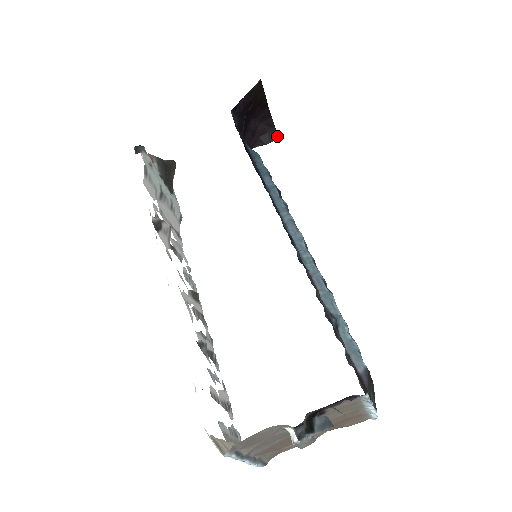
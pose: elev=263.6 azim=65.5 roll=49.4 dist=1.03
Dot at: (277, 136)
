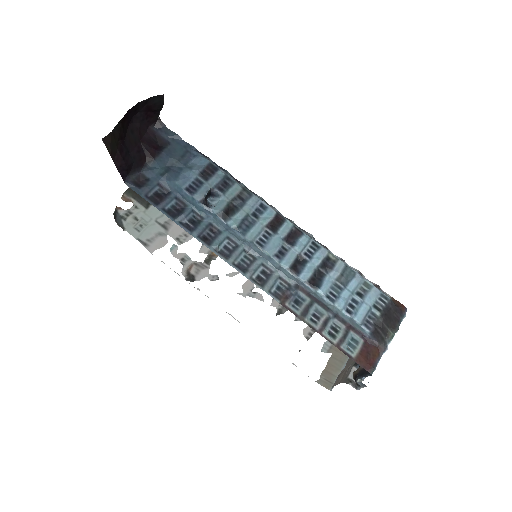
Dot at: (160, 96)
